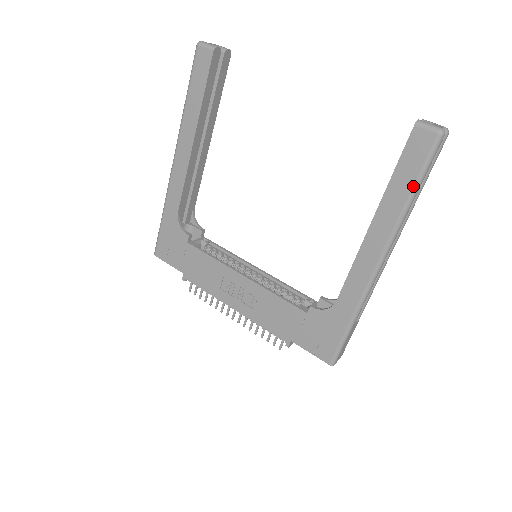
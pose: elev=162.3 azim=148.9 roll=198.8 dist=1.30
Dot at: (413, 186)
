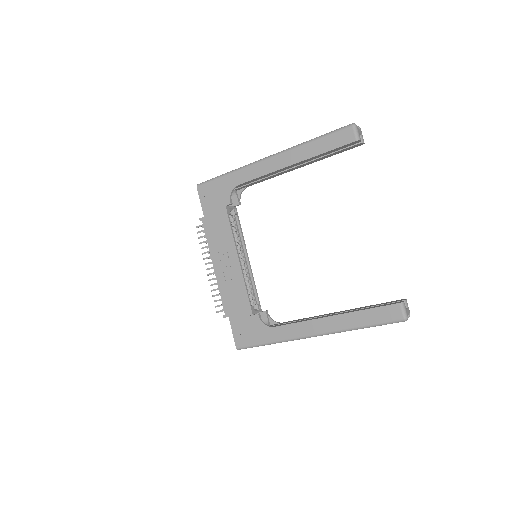
Dot at: (368, 325)
